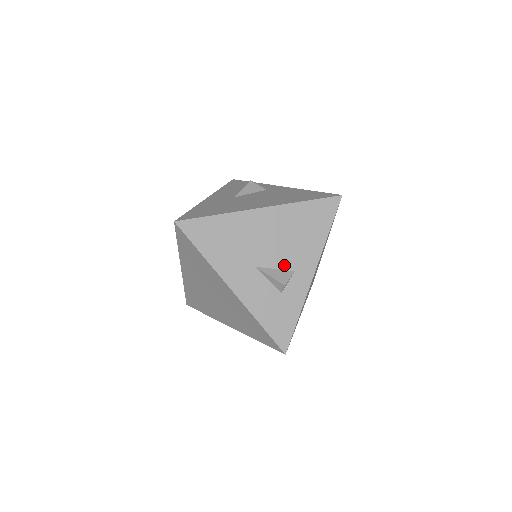
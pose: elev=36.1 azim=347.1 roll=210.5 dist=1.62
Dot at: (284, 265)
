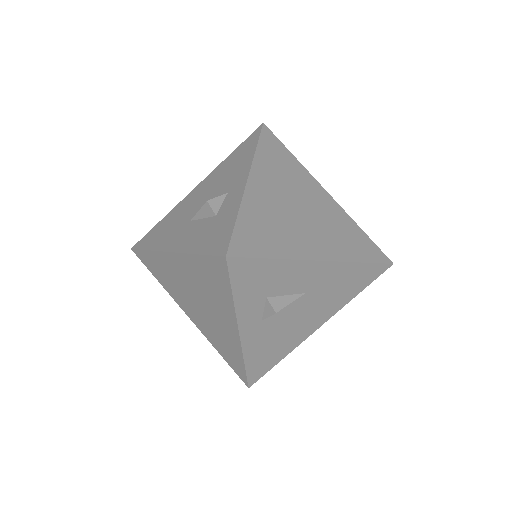
Dot at: occluded
